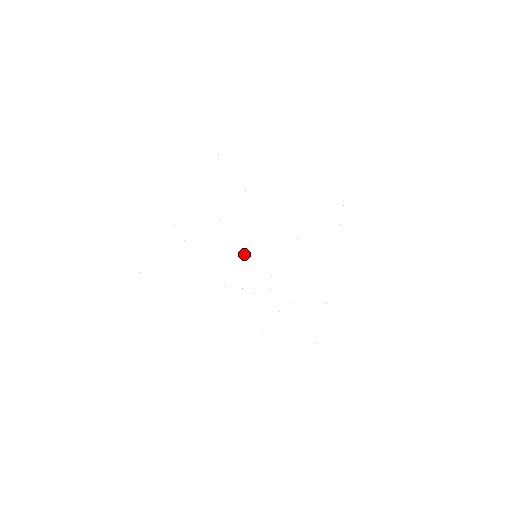
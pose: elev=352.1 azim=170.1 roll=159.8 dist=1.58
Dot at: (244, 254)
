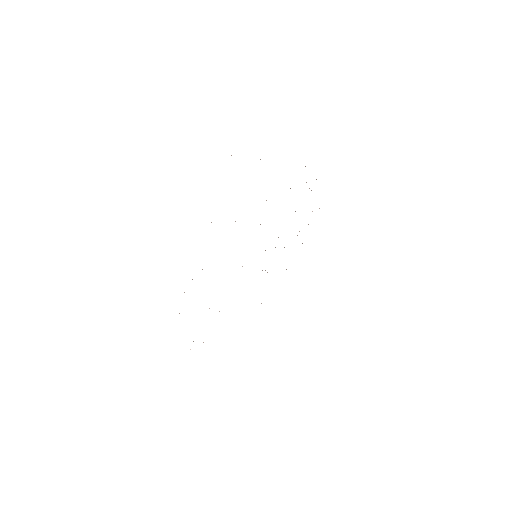
Dot at: occluded
